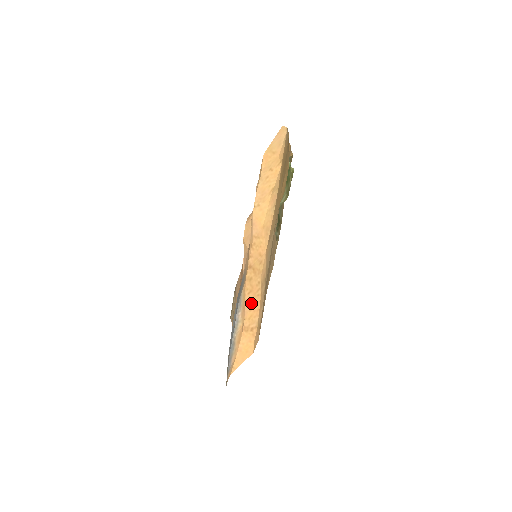
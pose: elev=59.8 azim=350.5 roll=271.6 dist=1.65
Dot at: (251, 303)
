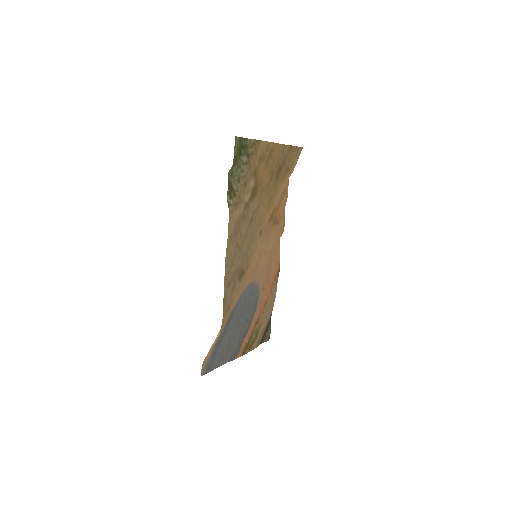
Dot at: occluded
